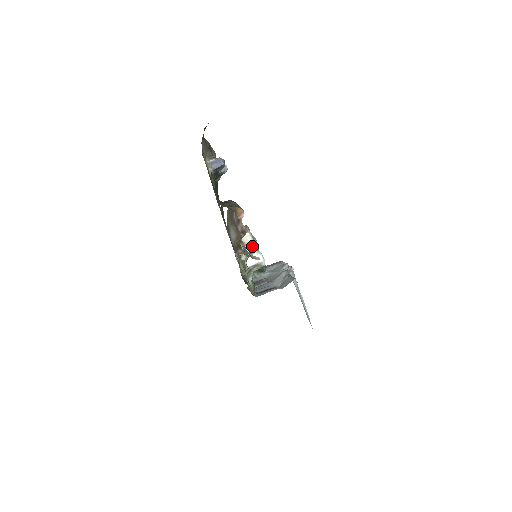
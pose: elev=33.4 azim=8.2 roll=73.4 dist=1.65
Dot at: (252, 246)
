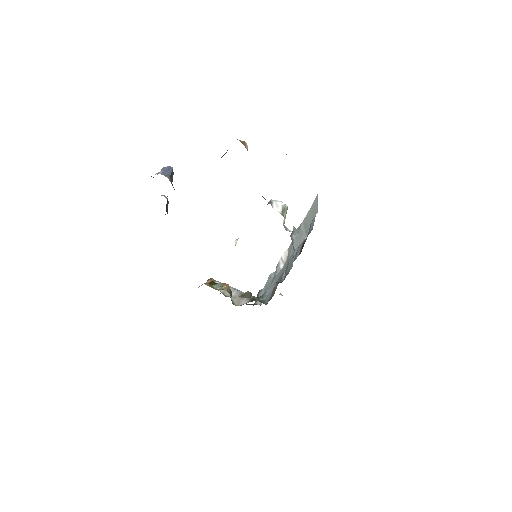
Dot at: (231, 289)
